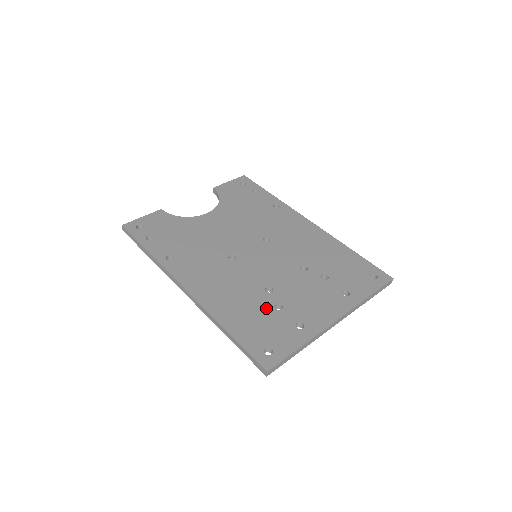
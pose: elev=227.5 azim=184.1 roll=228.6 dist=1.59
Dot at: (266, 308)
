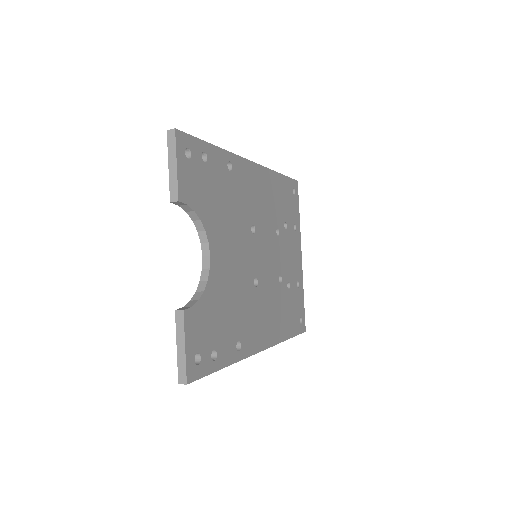
Dot at: (287, 296)
